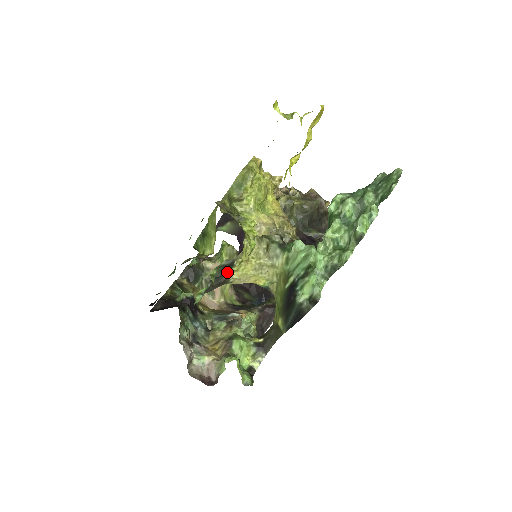
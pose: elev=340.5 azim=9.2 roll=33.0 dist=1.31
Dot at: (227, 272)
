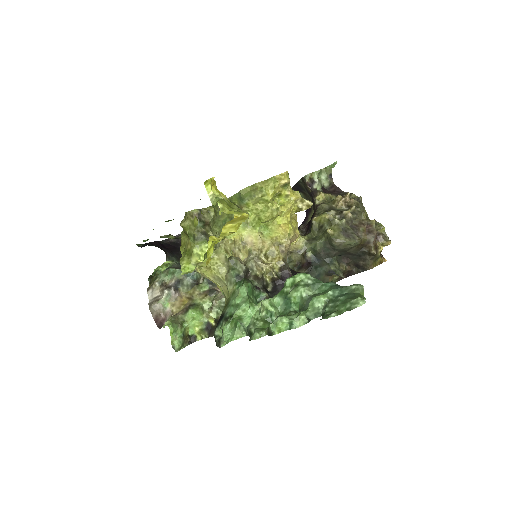
Dot at: occluded
